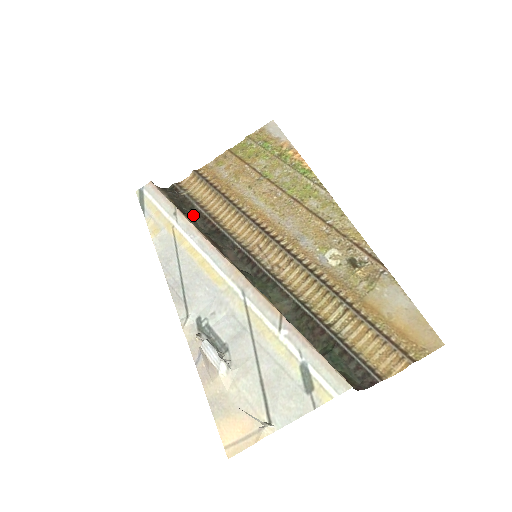
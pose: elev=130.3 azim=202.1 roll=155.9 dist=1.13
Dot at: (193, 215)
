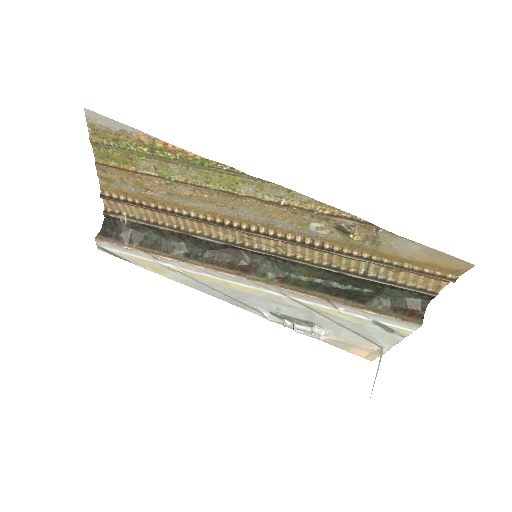
Dot at: (161, 237)
